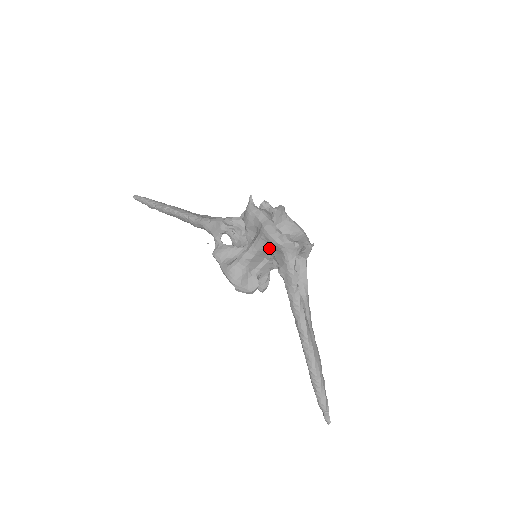
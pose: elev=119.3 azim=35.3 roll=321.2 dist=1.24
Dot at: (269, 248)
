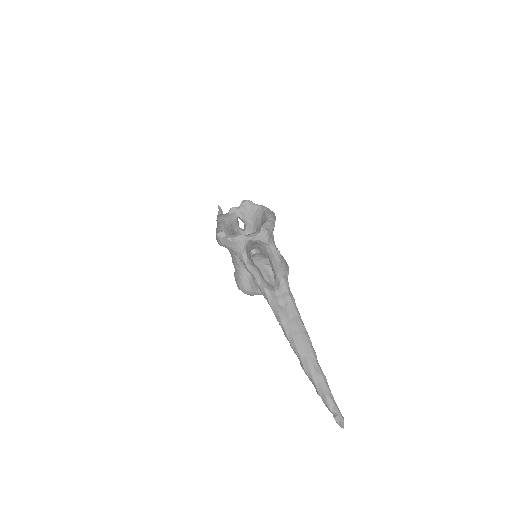
Dot at: occluded
